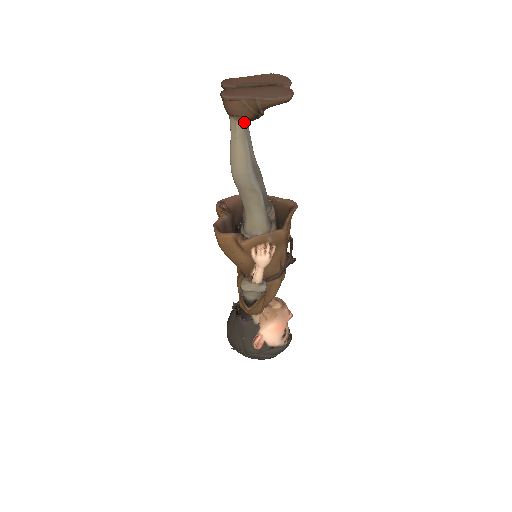
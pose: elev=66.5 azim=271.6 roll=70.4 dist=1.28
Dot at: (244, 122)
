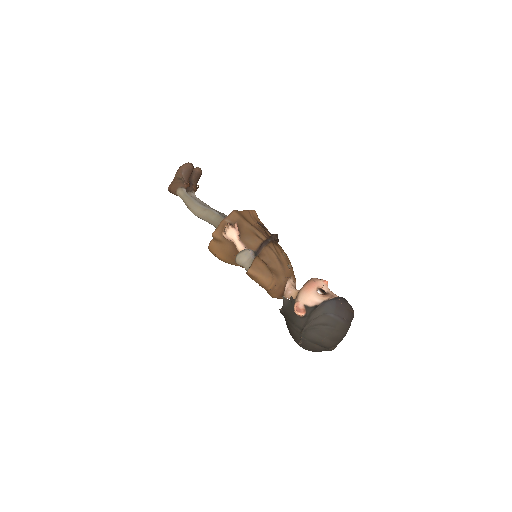
Dot at: (181, 190)
